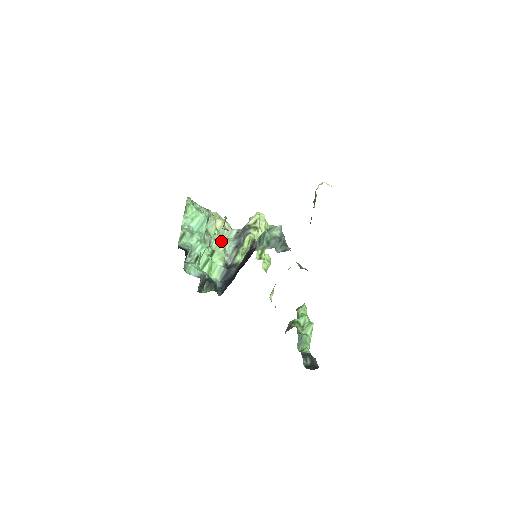
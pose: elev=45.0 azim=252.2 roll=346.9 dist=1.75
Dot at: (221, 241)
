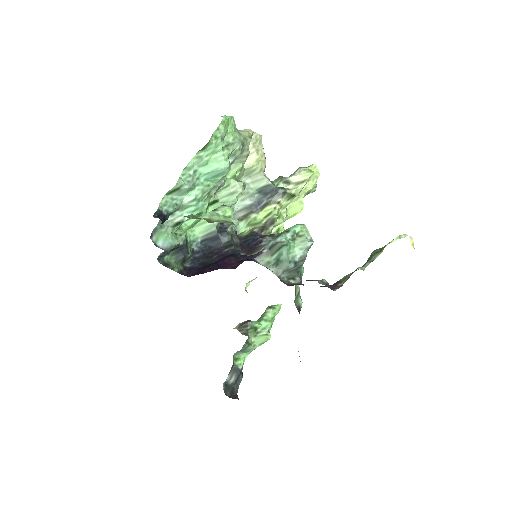
Dot at: (234, 194)
